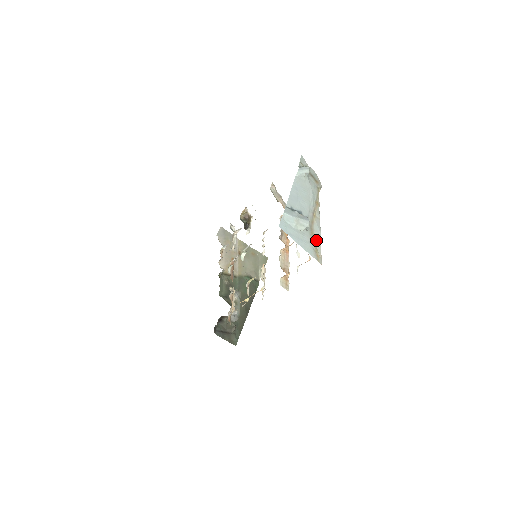
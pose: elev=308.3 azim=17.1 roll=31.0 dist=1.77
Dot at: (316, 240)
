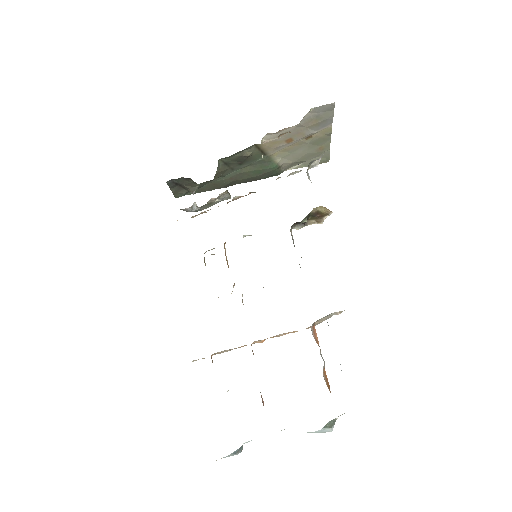
Dot at: occluded
